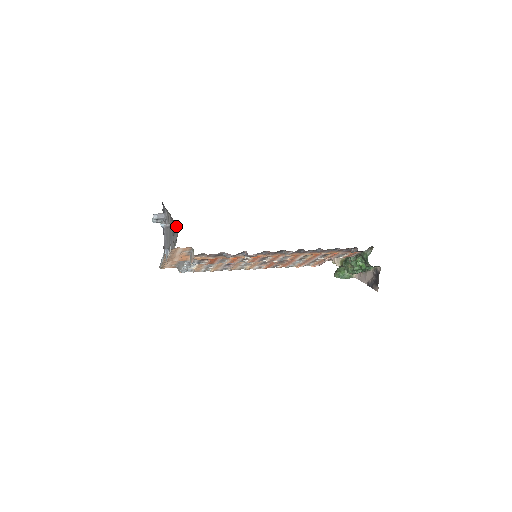
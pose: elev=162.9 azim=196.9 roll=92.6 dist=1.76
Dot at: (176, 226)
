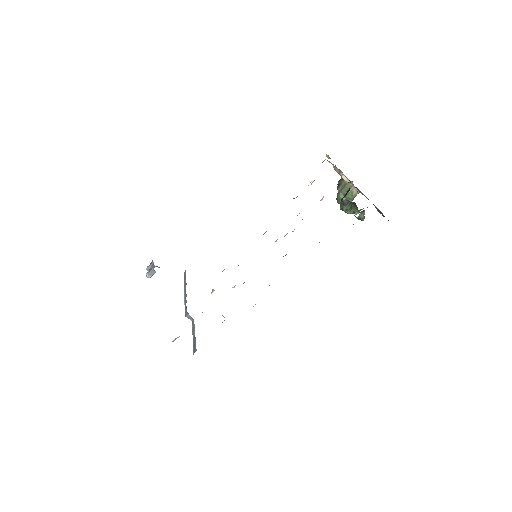
Dot at: occluded
